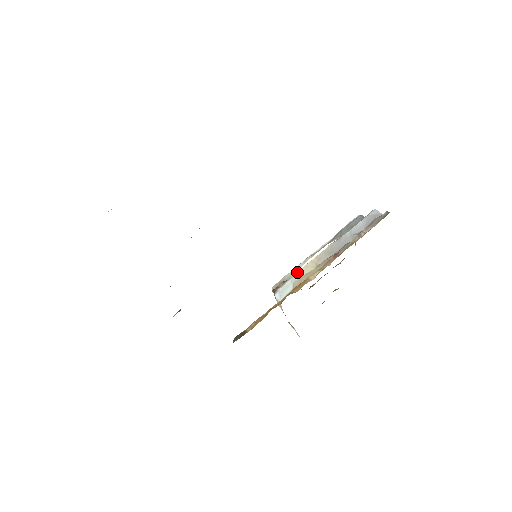
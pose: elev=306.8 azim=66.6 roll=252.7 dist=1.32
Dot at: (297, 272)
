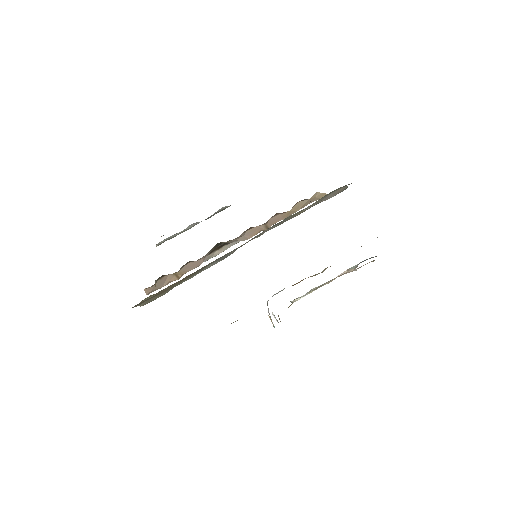
Dot at: occluded
